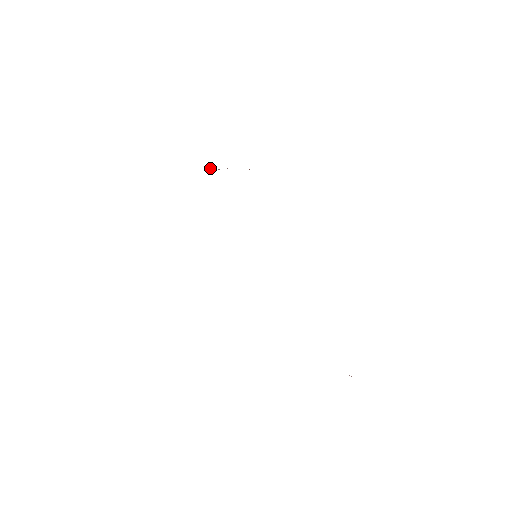
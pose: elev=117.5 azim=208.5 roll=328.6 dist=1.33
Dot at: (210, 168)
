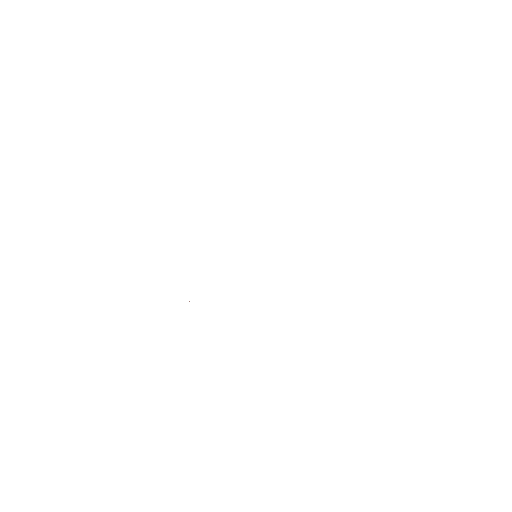
Dot at: occluded
